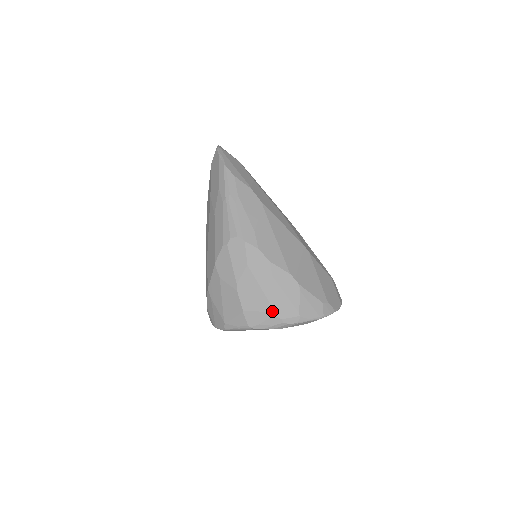
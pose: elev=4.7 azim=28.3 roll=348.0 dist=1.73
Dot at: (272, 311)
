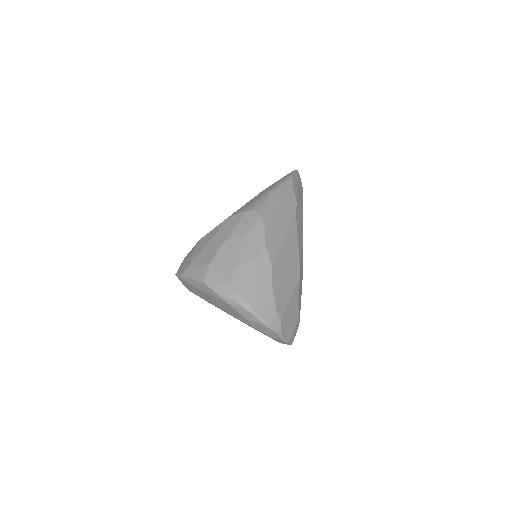
Dot at: (233, 279)
